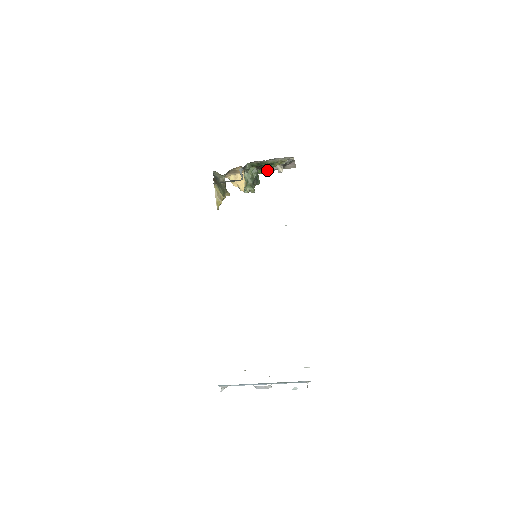
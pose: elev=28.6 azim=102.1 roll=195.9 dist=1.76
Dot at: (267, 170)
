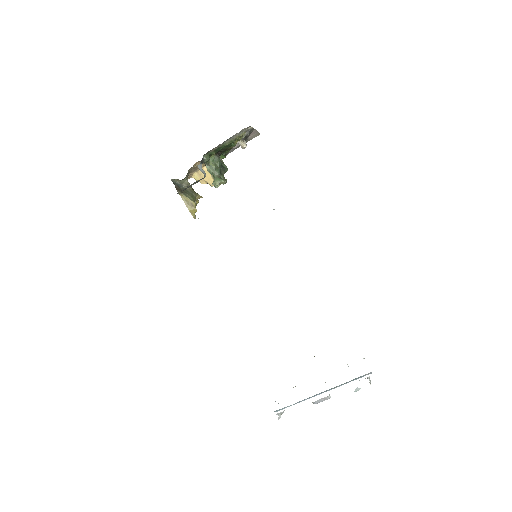
Dot at: (229, 151)
